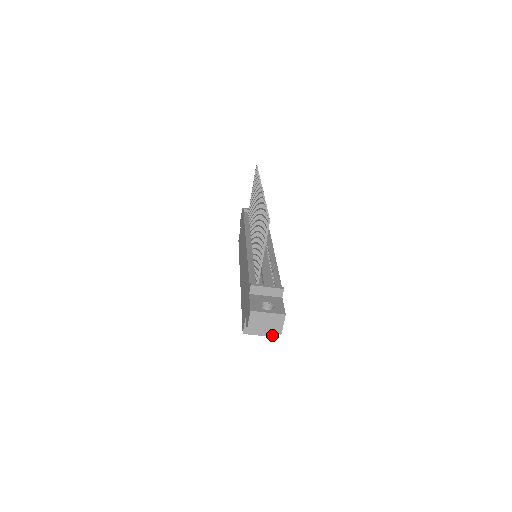
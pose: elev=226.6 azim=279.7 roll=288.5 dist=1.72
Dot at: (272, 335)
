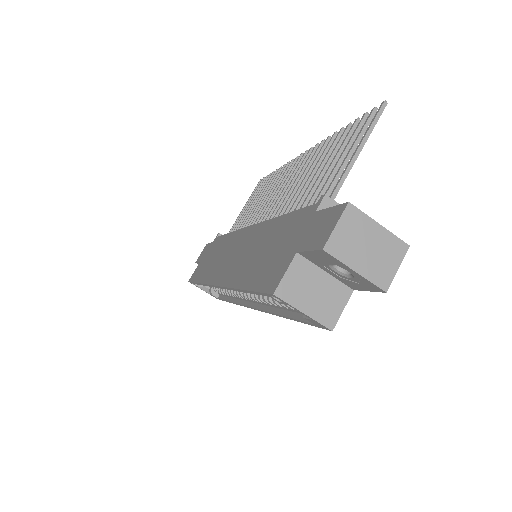
Dot at: (329, 323)
